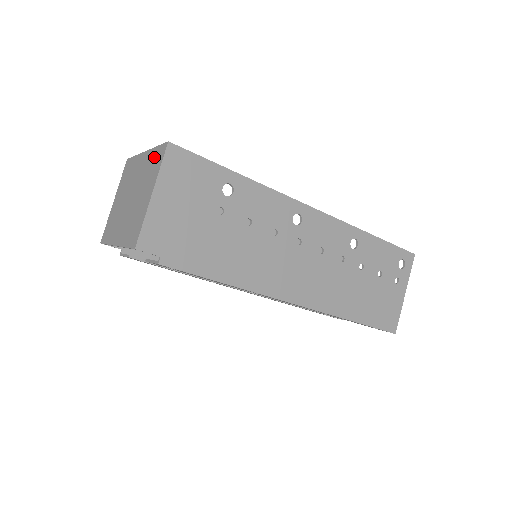
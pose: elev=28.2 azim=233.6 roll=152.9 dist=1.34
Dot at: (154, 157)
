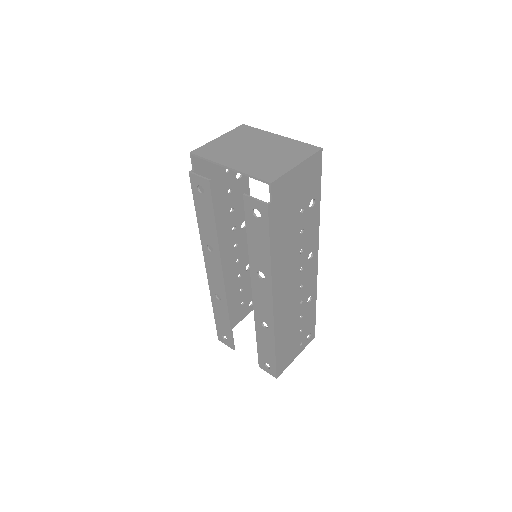
Dot at: (299, 146)
